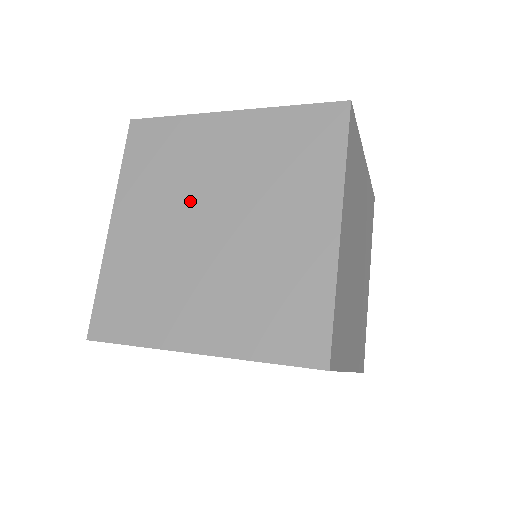
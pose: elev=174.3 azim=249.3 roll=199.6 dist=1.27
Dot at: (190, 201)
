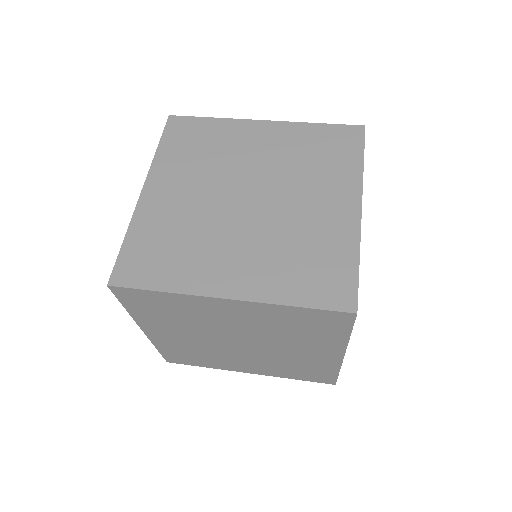
Dot at: (225, 179)
